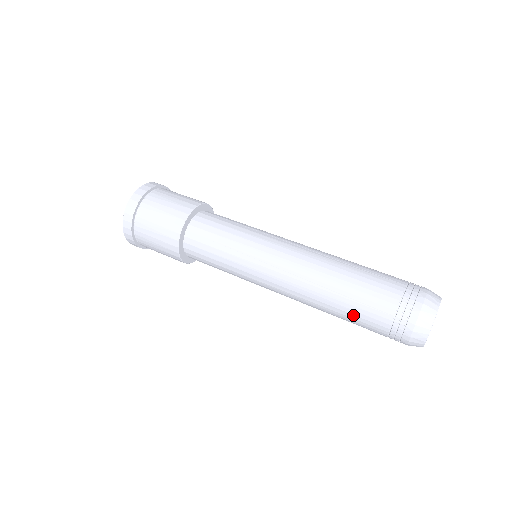
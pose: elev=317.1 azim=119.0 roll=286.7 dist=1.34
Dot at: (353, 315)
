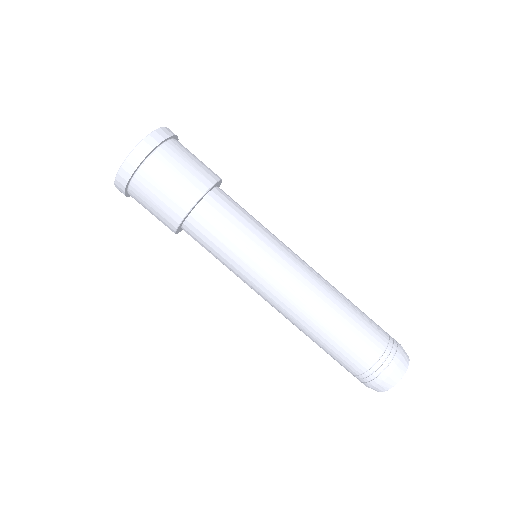
Dot at: (337, 350)
